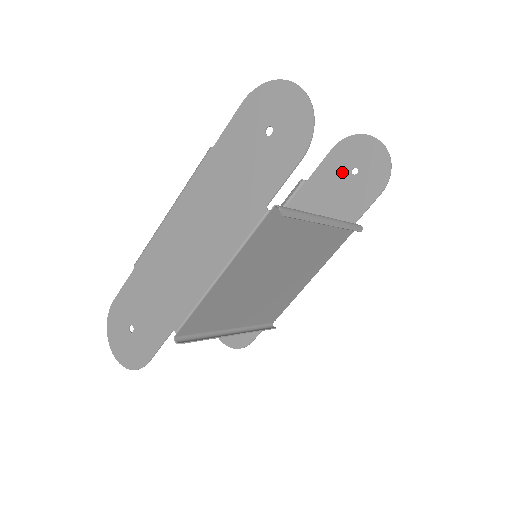
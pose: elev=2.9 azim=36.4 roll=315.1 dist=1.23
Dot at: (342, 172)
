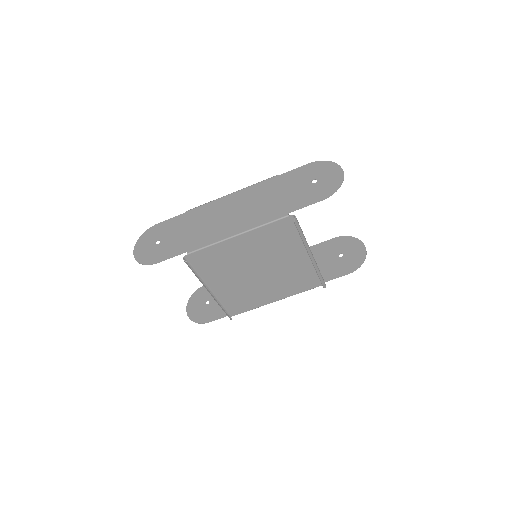
Dot at: (333, 252)
